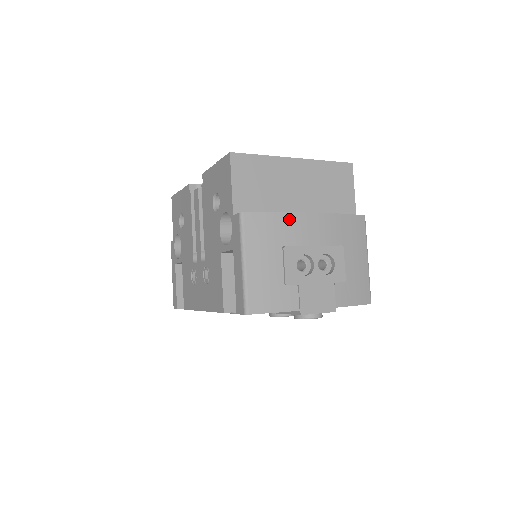
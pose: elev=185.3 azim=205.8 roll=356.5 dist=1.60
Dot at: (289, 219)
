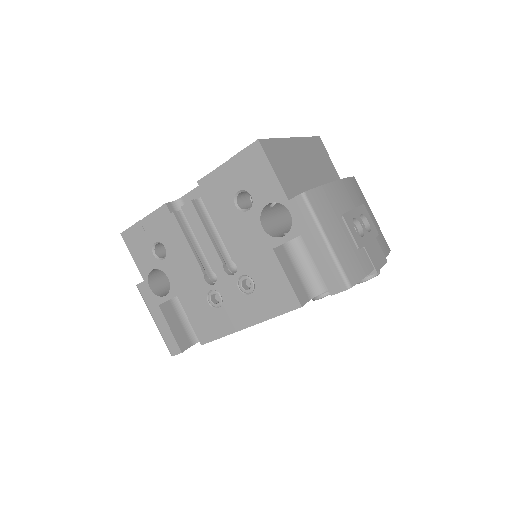
Dot at: (332, 189)
